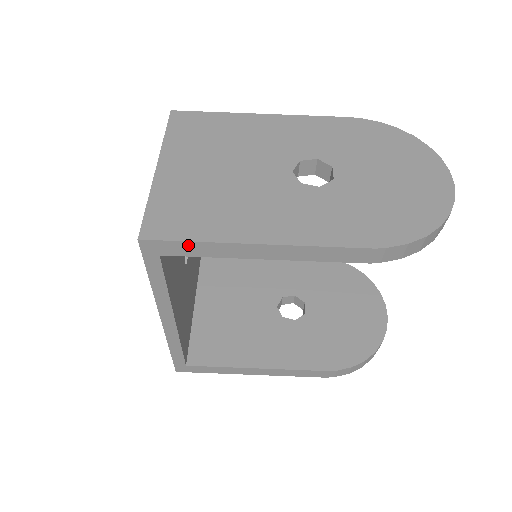
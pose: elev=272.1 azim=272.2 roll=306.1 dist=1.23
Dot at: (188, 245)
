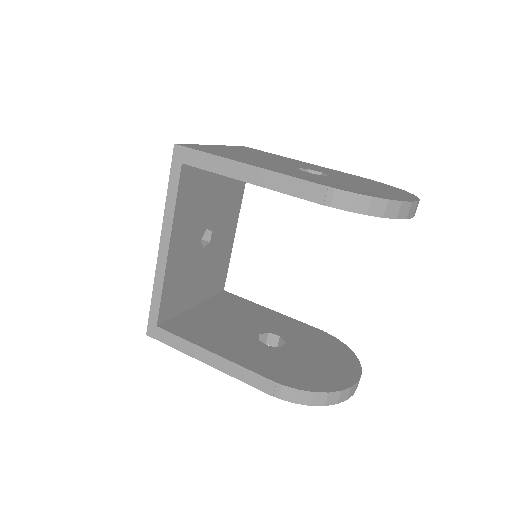
Dot at: (202, 156)
